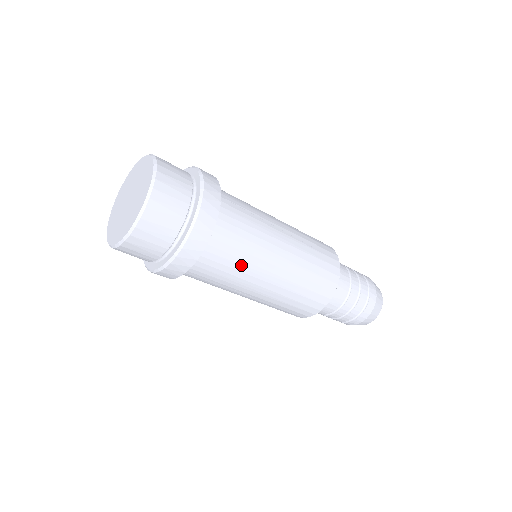
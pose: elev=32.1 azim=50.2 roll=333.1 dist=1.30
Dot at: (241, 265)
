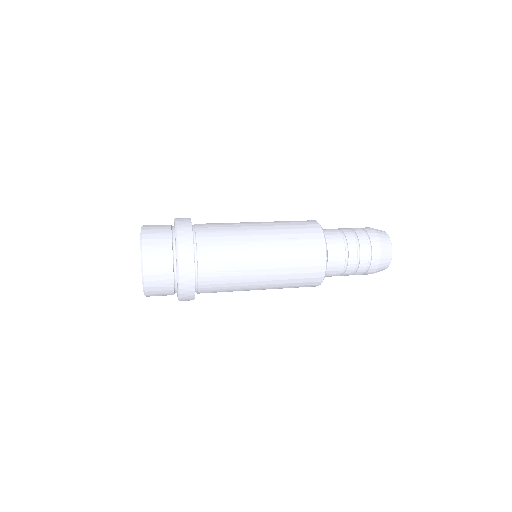
Dot at: (232, 279)
